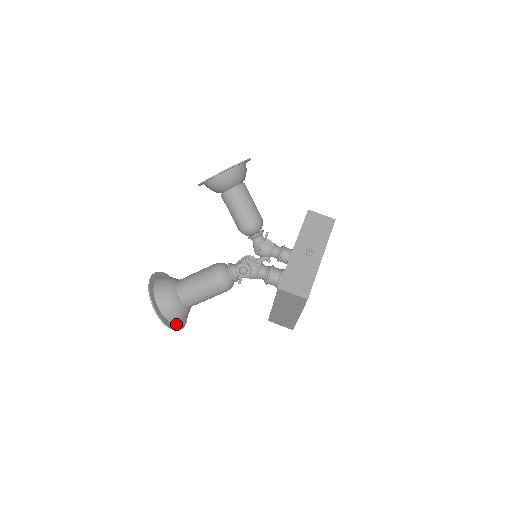
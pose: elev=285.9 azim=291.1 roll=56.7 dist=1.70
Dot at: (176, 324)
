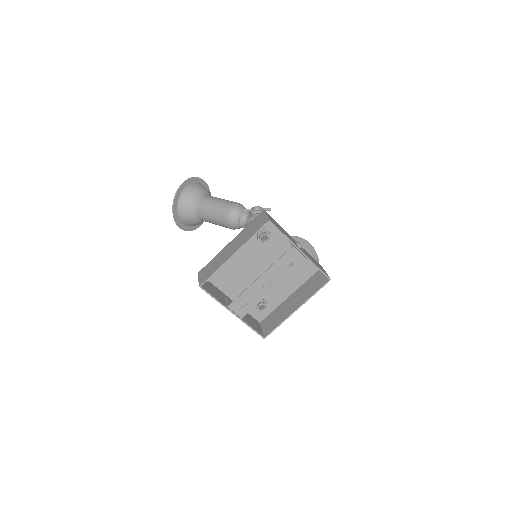
Dot at: (178, 200)
